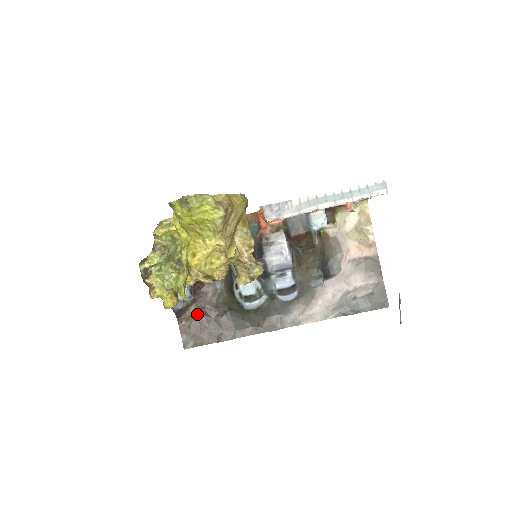
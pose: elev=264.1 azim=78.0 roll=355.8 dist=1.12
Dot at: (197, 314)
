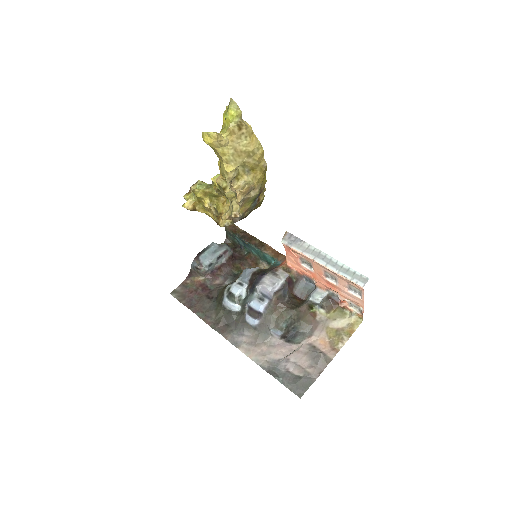
Dot at: (199, 285)
